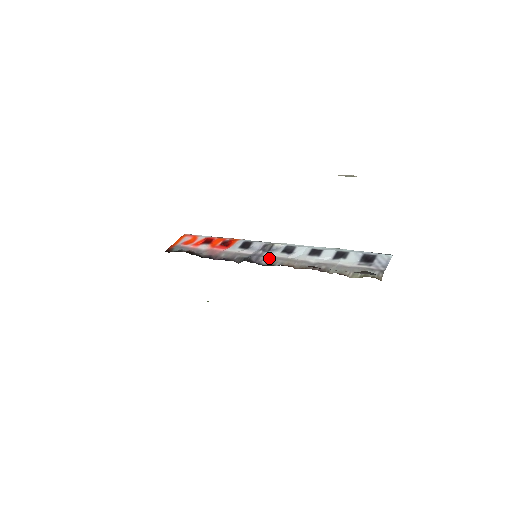
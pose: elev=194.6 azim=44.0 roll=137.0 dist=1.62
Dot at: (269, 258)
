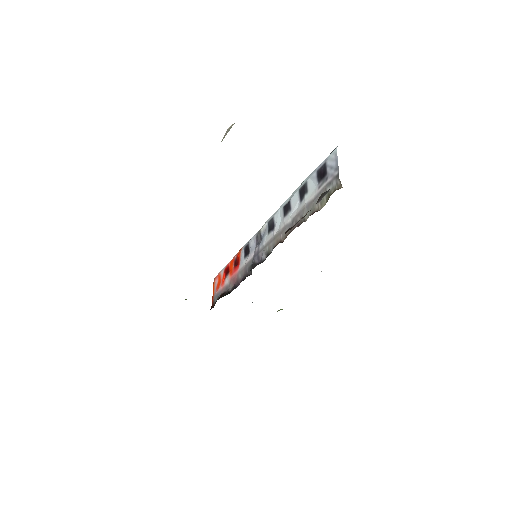
Dot at: (264, 249)
